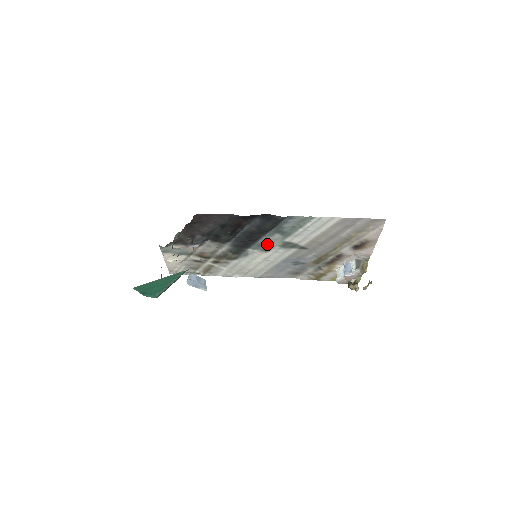
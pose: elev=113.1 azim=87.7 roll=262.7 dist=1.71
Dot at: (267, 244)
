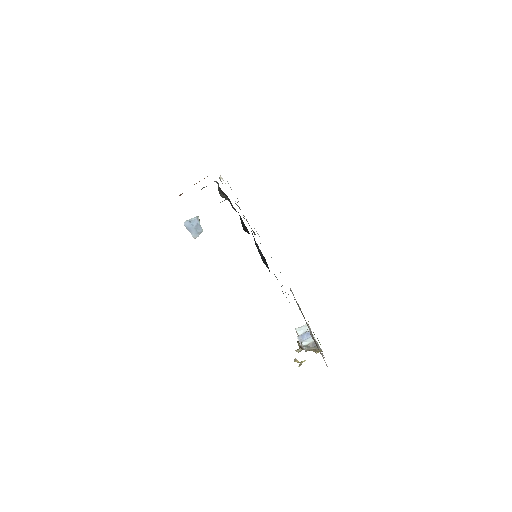
Dot at: occluded
